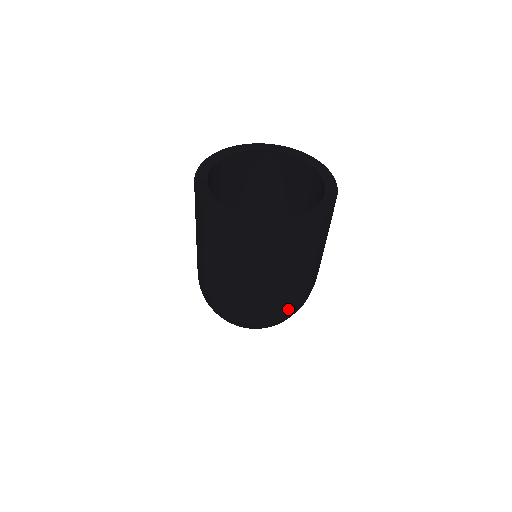
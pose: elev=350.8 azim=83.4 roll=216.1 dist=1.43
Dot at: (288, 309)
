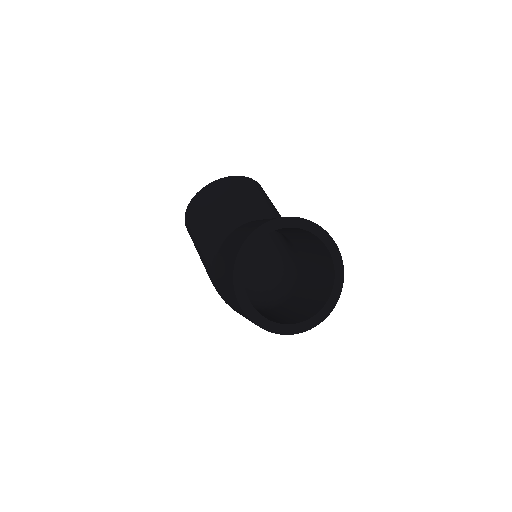
Dot at: occluded
